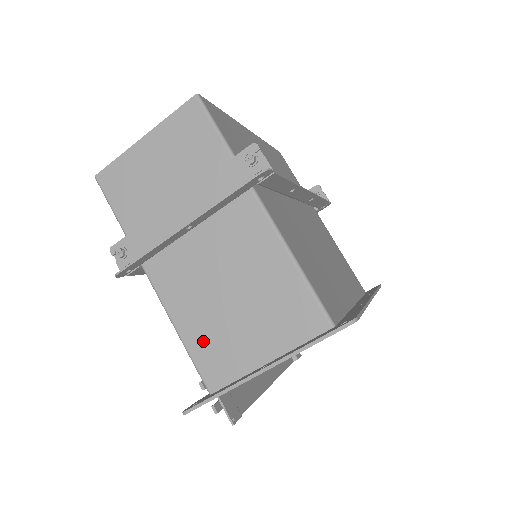
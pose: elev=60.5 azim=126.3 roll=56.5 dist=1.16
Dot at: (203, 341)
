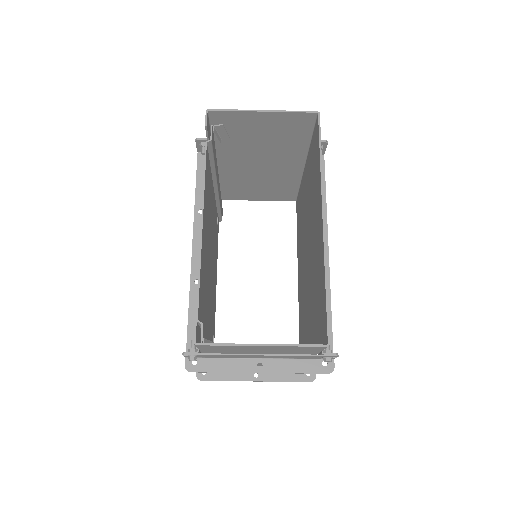
Dot at: occluded
